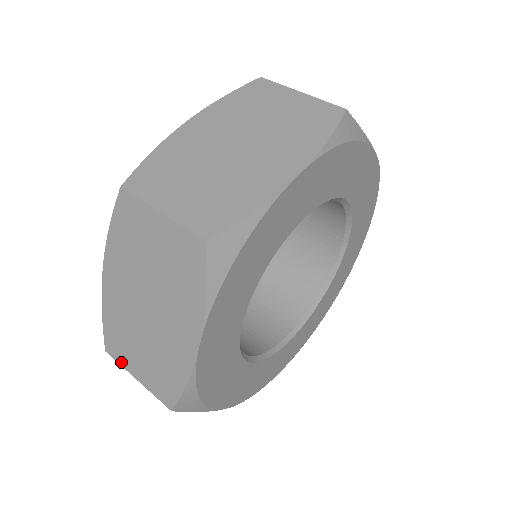
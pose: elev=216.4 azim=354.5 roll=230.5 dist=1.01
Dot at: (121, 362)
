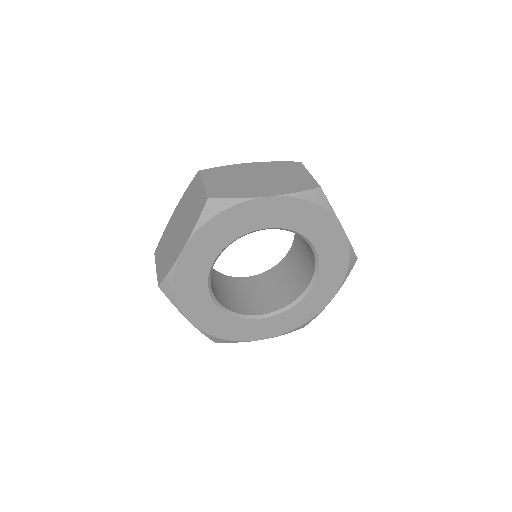
Dot at: occluded
